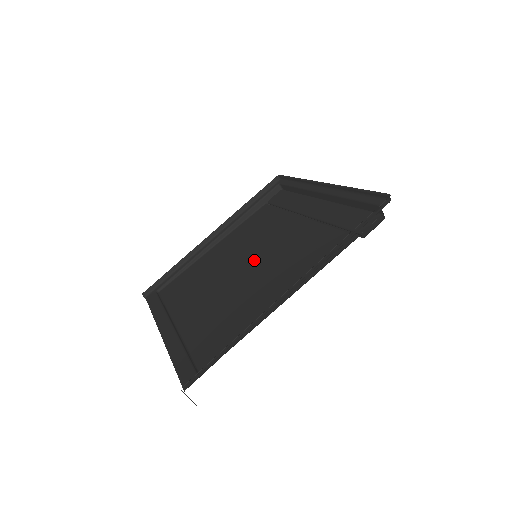
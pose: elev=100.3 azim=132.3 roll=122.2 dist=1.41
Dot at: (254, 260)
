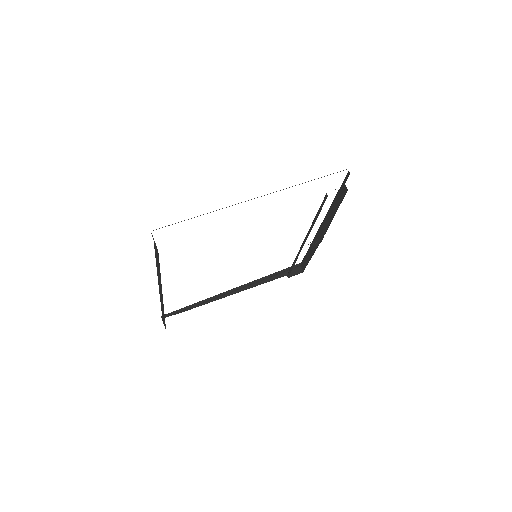
Dot at: occluded
